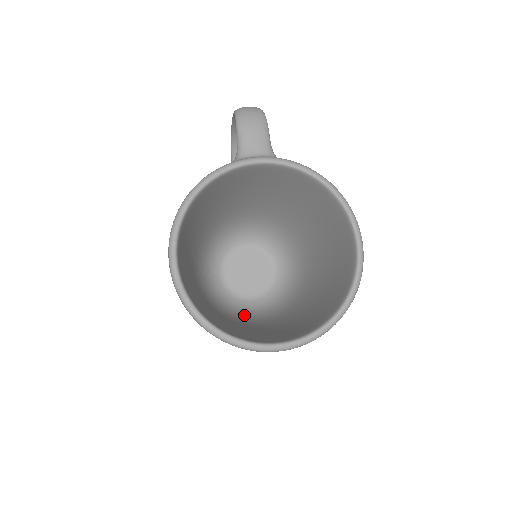
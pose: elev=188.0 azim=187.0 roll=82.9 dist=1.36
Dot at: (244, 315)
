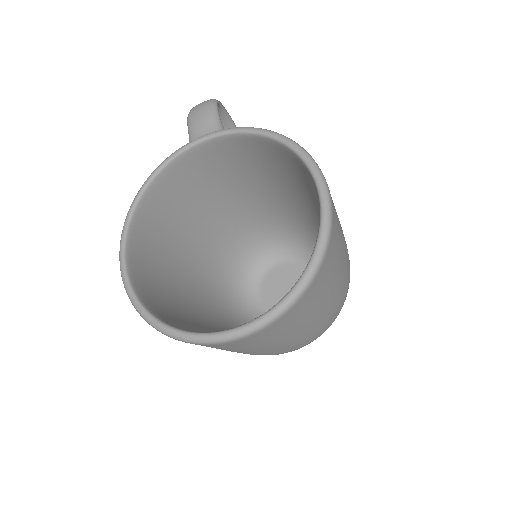
Dot at: occluded
